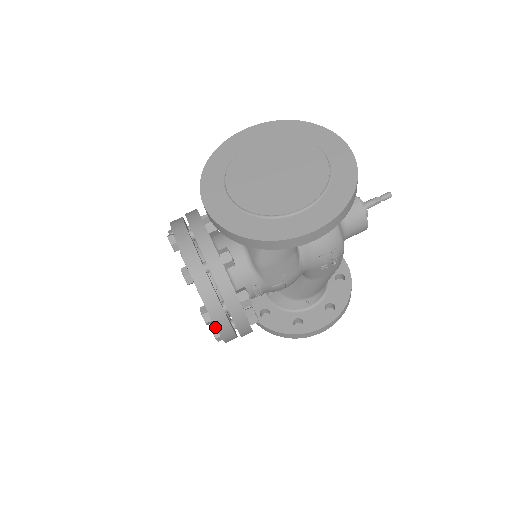
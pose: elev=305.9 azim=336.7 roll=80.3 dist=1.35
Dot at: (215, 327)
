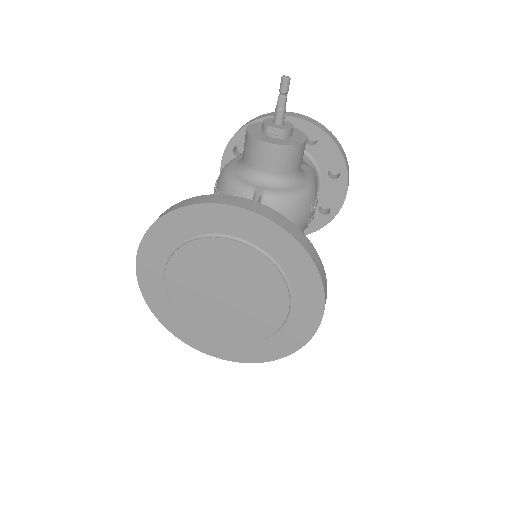
Dot at: occluded
